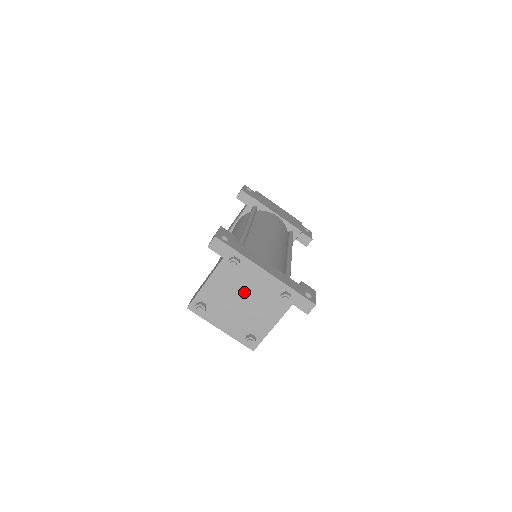
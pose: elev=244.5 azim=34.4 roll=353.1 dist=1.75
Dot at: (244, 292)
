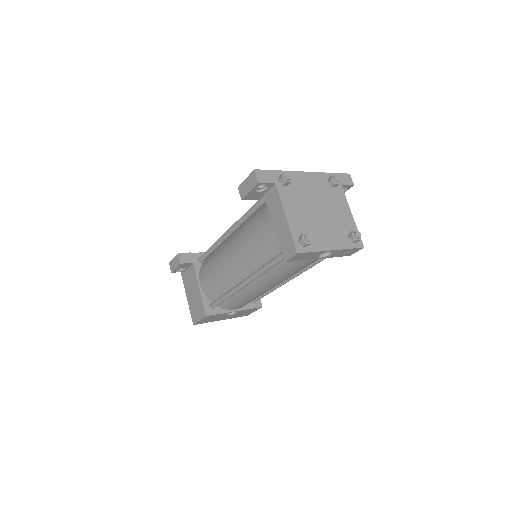
Dot at: (312, 201)
